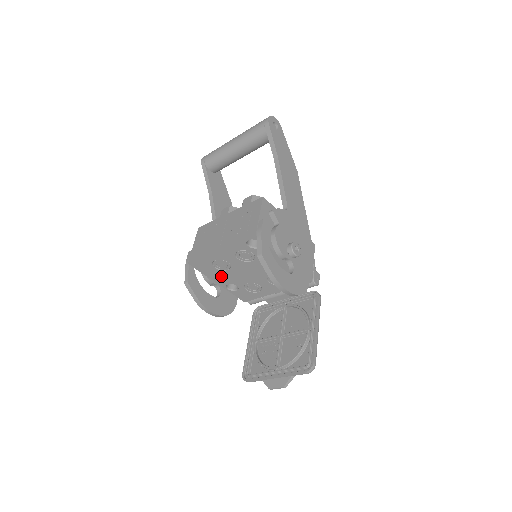
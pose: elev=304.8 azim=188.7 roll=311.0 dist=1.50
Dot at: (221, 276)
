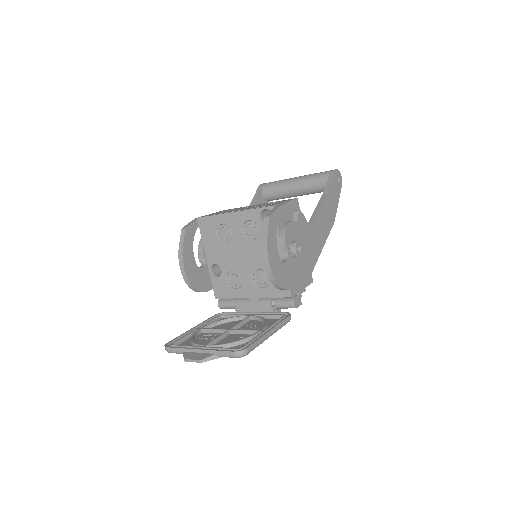
Dot at: (215, 249)
